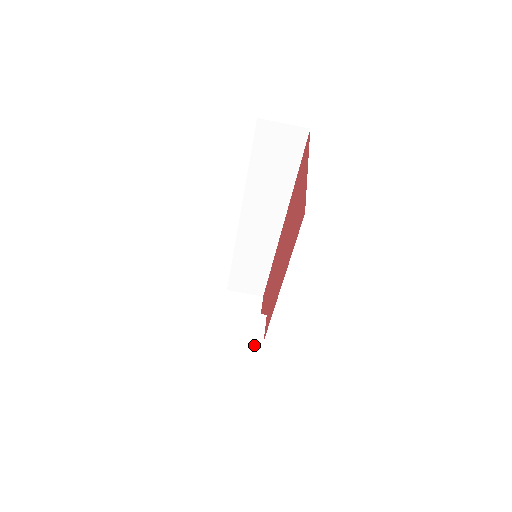
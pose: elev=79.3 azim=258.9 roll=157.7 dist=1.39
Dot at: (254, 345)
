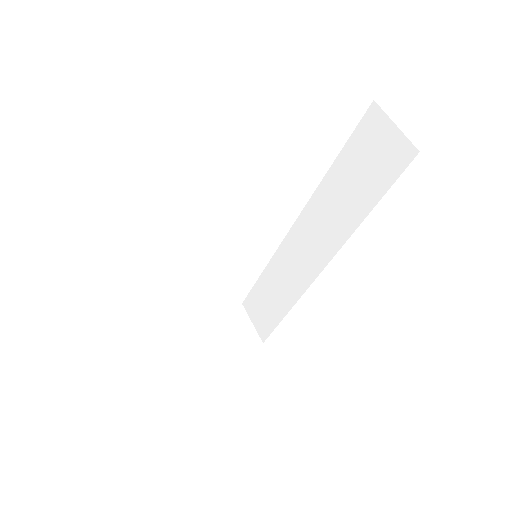
Dot at: (196, 363)
